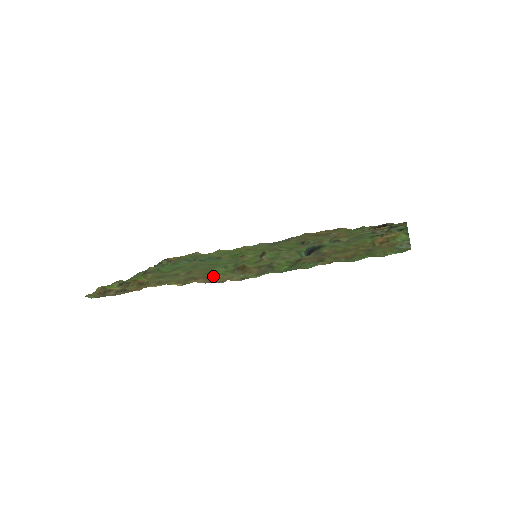
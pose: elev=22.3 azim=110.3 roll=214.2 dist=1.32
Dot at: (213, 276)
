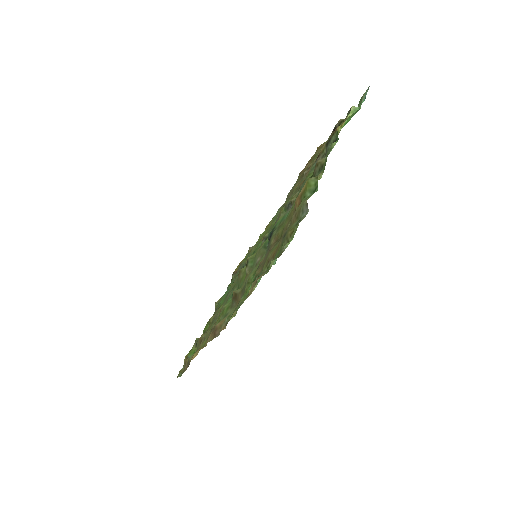
Dot at: (215, 327)
